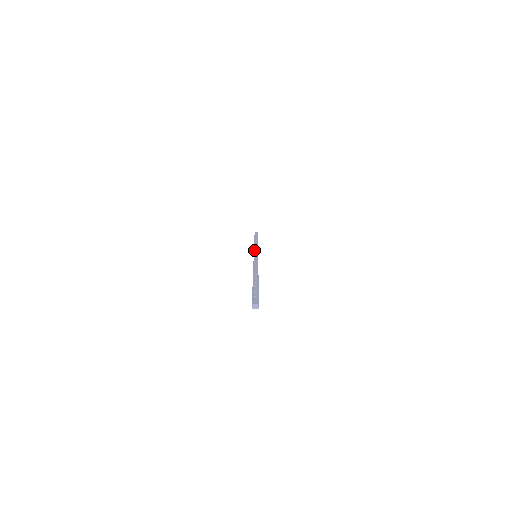
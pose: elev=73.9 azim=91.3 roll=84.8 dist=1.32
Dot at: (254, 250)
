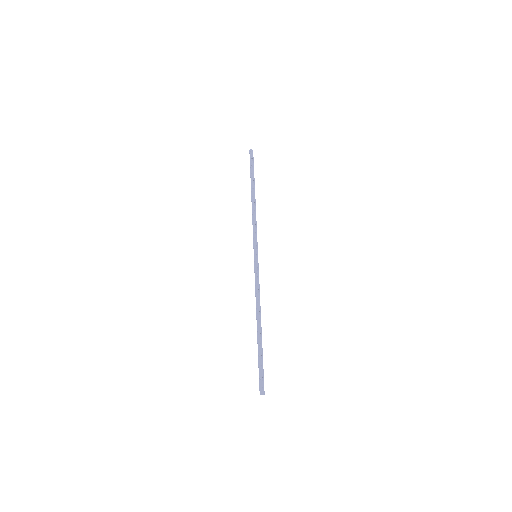
Dot at: (253, 240)
